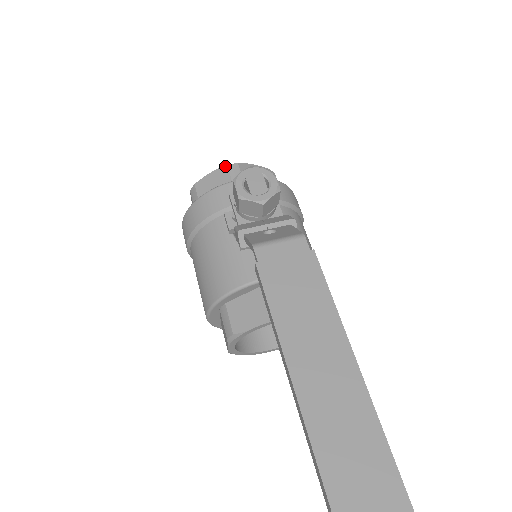
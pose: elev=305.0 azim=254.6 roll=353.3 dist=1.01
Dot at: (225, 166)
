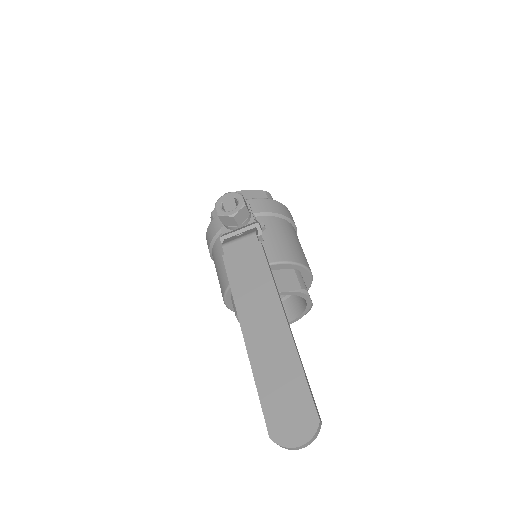
Dot at: occluded
